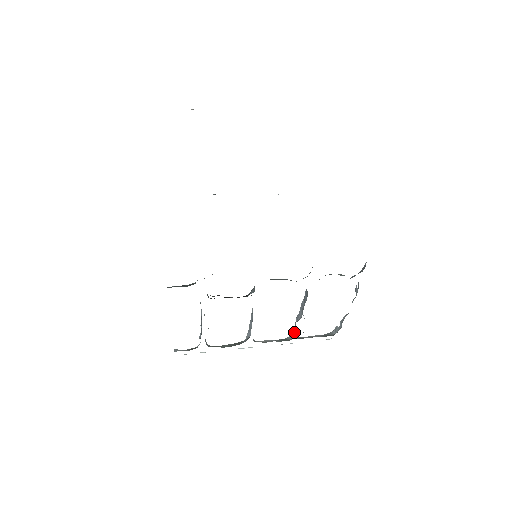
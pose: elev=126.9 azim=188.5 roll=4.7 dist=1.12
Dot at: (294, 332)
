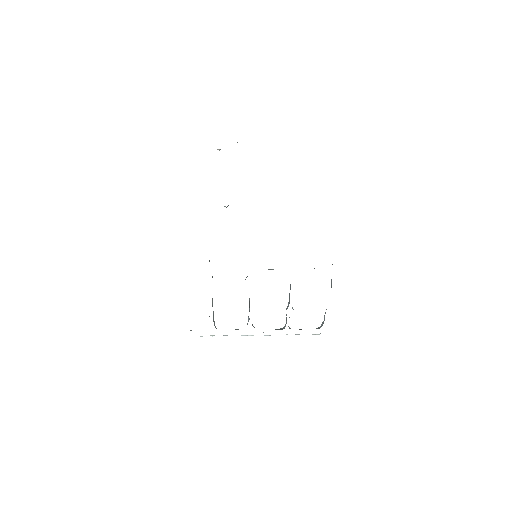
Dot at: (286, 322)
